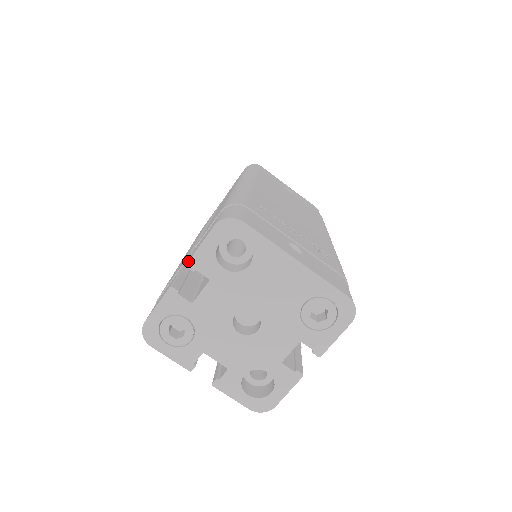
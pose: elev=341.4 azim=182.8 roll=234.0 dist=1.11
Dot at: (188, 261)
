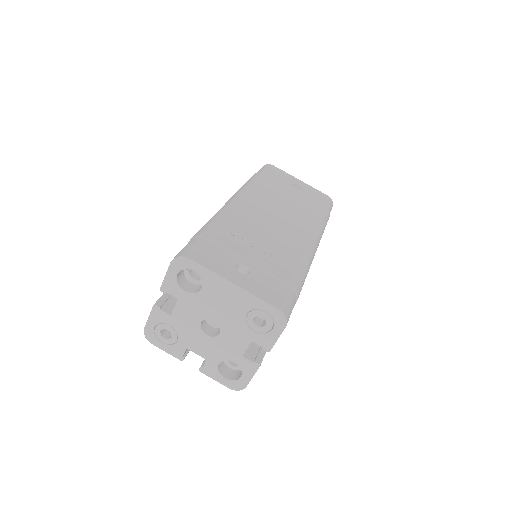
Dot at: (160, 287)
